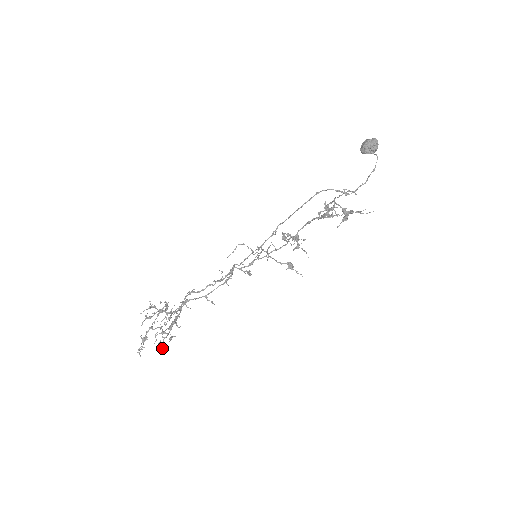
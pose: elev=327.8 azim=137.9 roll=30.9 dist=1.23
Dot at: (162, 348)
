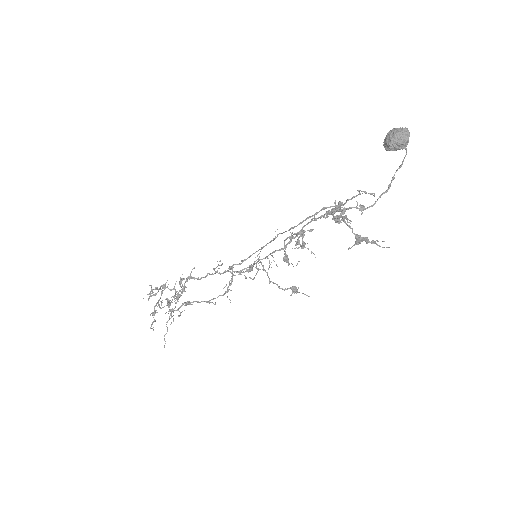
Dot at: occluded
